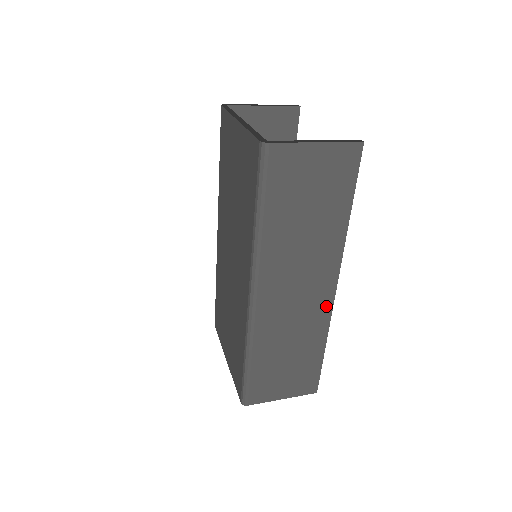
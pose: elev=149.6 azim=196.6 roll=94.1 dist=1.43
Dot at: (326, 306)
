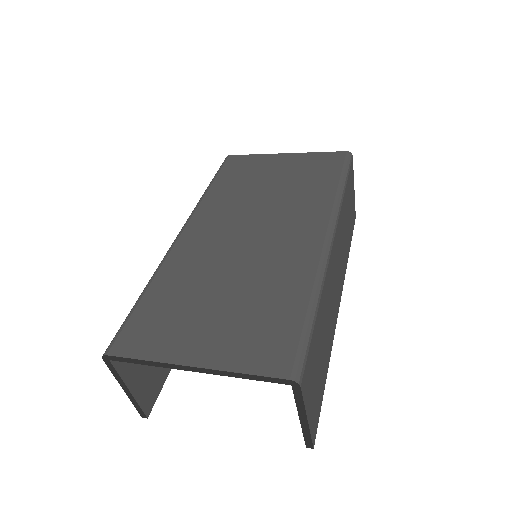
Dot at: (336, 317)
